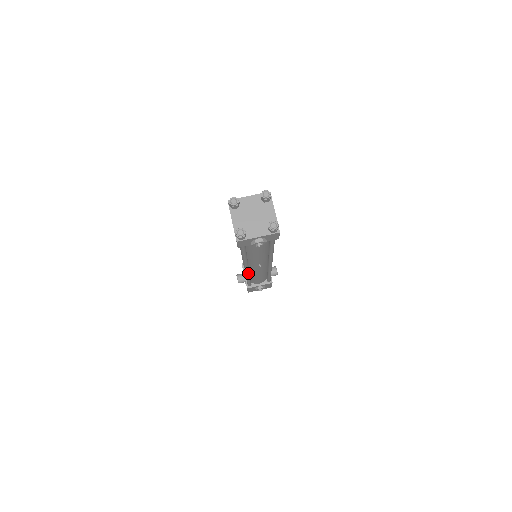
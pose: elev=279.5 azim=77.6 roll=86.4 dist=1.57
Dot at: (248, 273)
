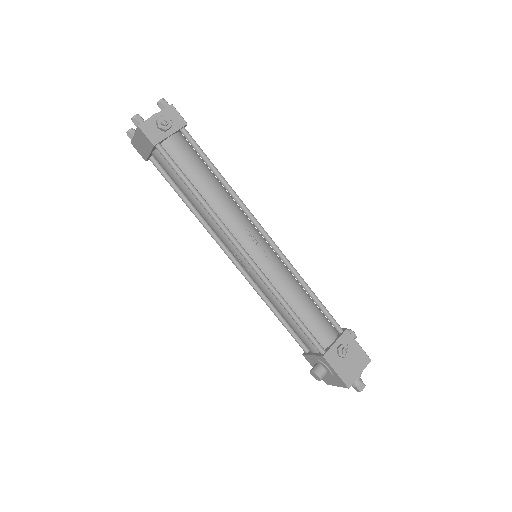
Dot at: (262, 274)
